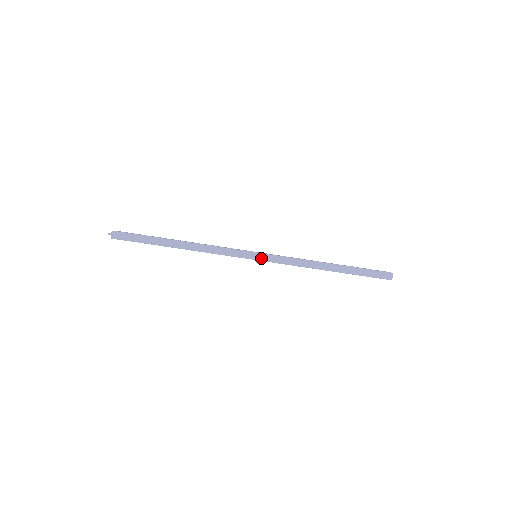
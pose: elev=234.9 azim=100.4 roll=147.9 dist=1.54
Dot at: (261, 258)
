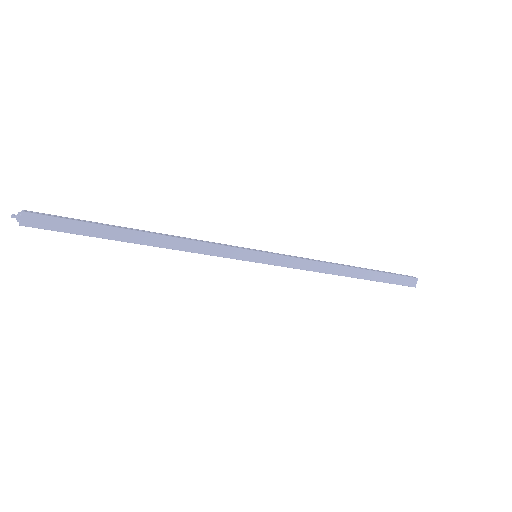
Dot at: (265, 260)
